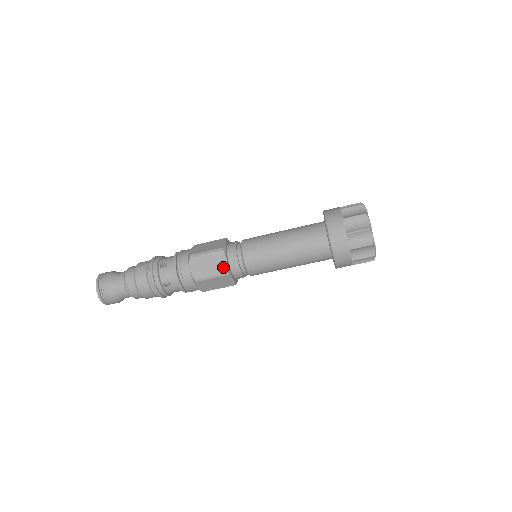
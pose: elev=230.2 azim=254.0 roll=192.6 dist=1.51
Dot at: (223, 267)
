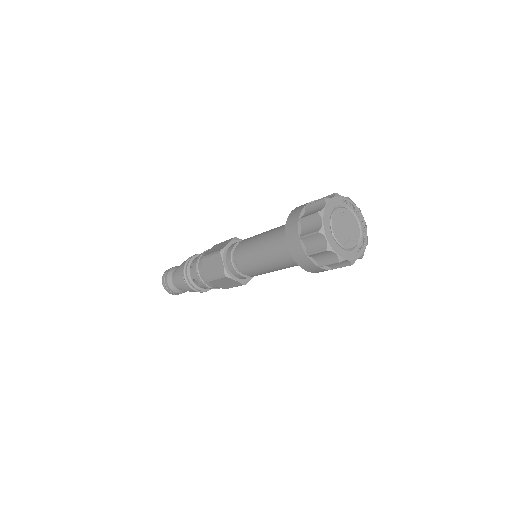
Dot at: (237, 283)
